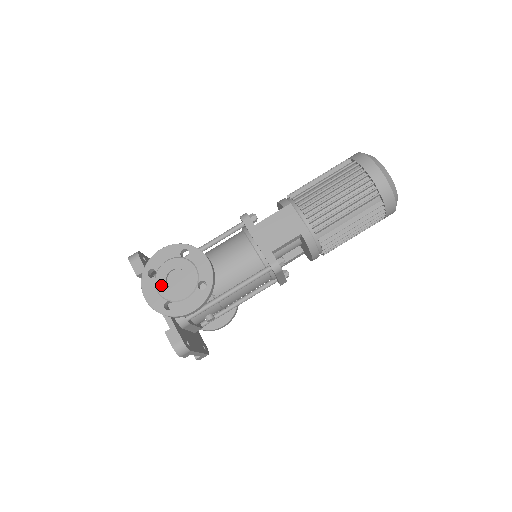
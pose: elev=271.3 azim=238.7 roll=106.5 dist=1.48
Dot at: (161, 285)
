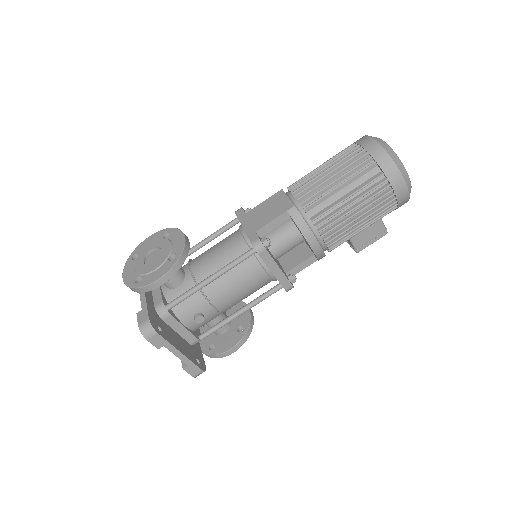
Dot at: (139, 263)
